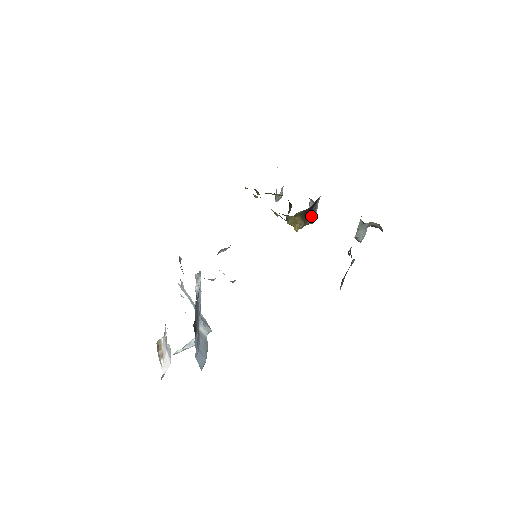
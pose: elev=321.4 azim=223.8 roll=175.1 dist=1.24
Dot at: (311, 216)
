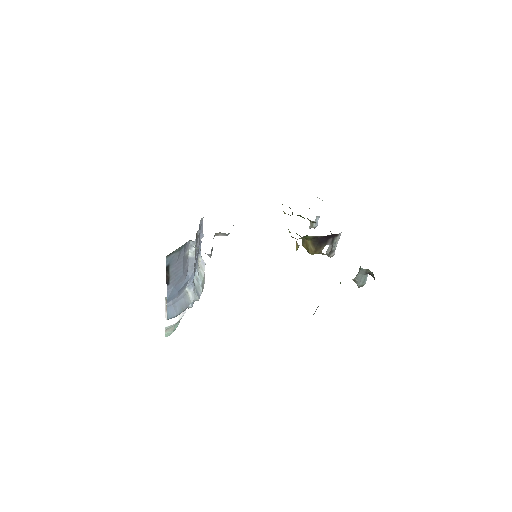
Dot at: (329, 249)
